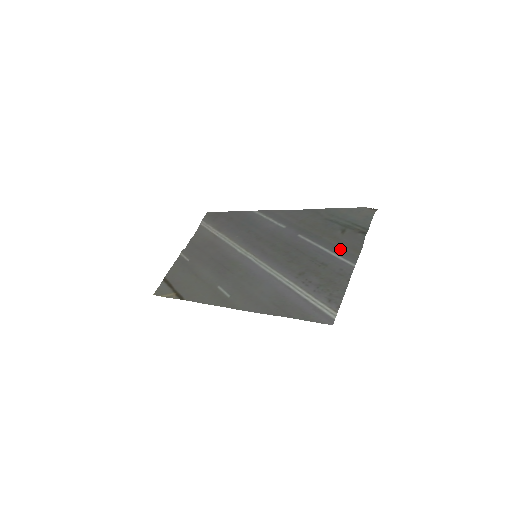
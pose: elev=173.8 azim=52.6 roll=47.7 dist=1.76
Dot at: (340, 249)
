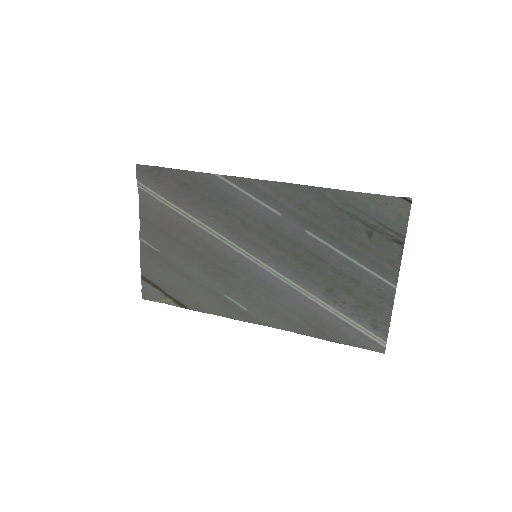
Dot at: (371, 262)
